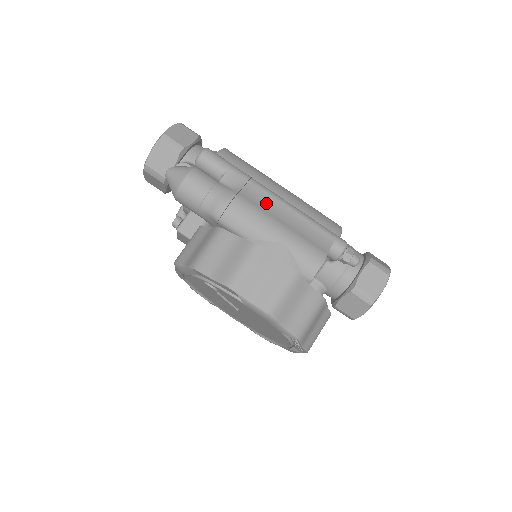
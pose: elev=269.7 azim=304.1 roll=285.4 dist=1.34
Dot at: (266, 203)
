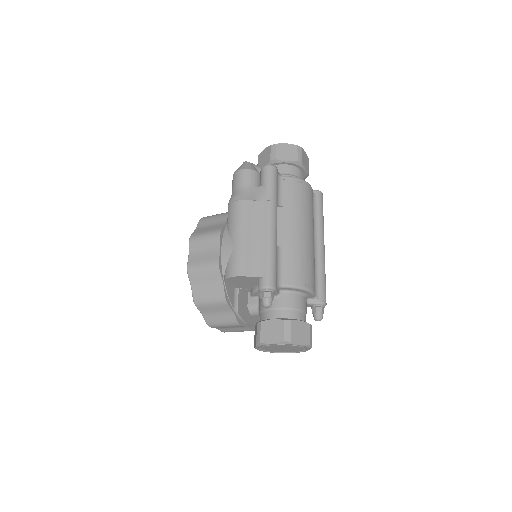
Dot at: (258, 220)
